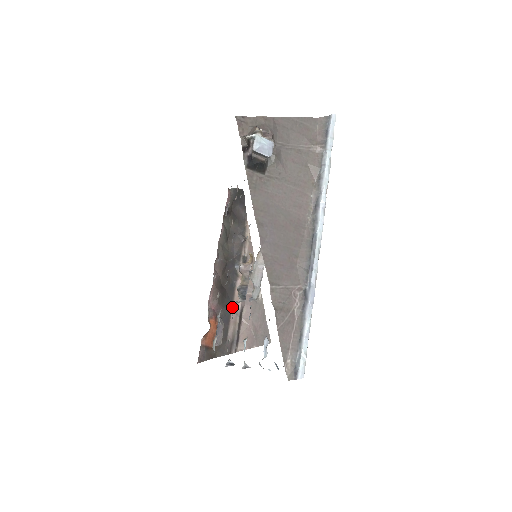
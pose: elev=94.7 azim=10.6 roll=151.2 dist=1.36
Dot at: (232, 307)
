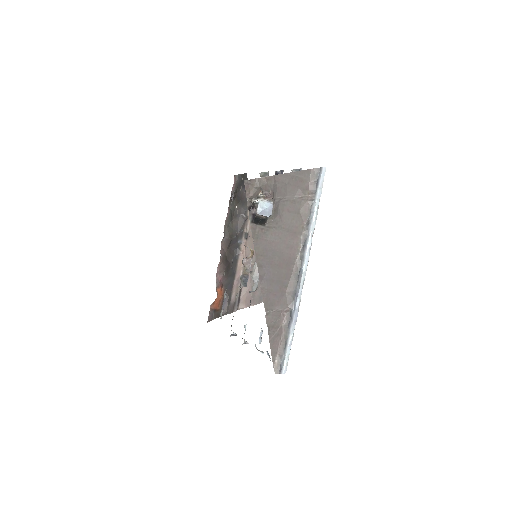
Dot at: (235, 276)
